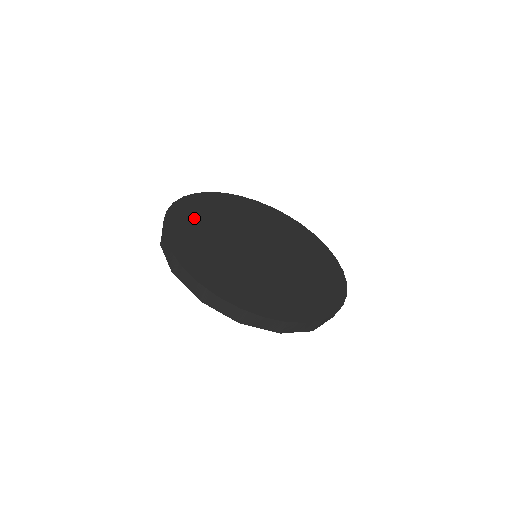
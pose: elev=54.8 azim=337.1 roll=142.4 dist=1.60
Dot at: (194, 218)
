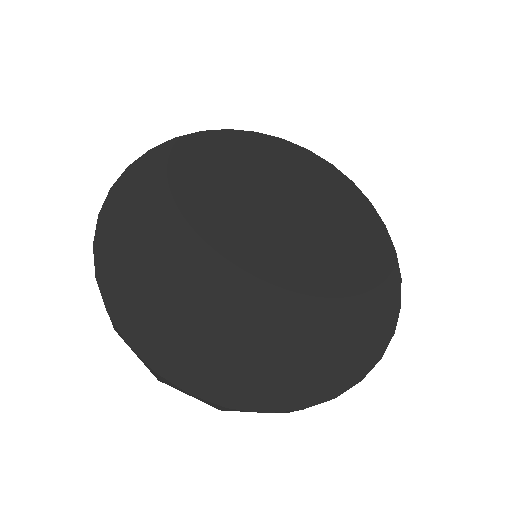
Dot at: (206, 162)
